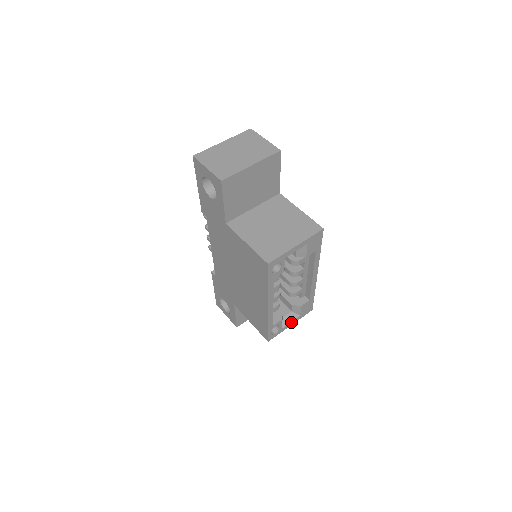
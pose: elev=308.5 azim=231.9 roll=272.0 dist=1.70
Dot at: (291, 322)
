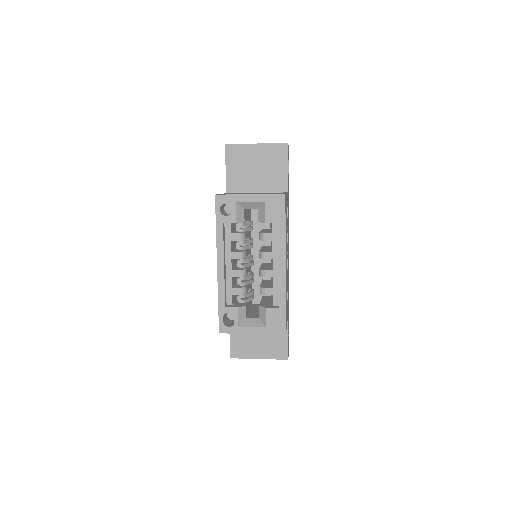
Dot at: (253, 328)
